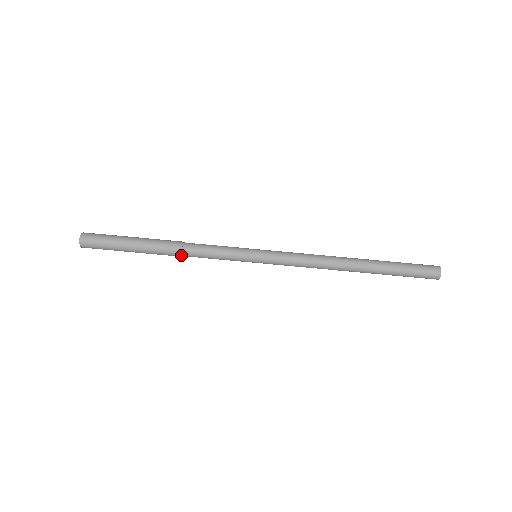
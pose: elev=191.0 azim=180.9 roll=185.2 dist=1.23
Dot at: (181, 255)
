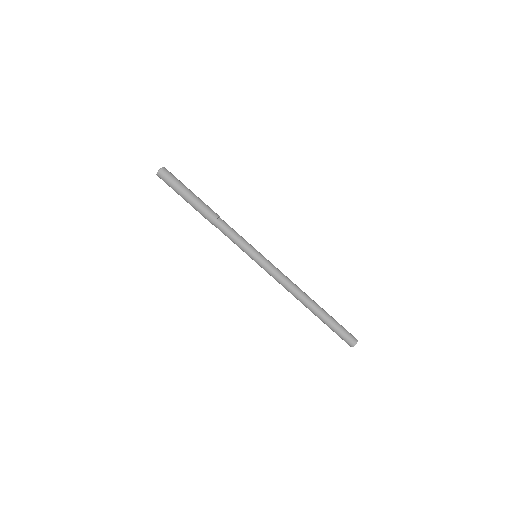
Dot at: (215, 221)
